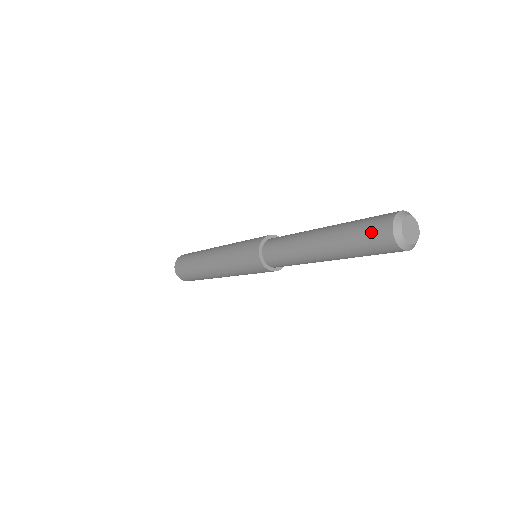
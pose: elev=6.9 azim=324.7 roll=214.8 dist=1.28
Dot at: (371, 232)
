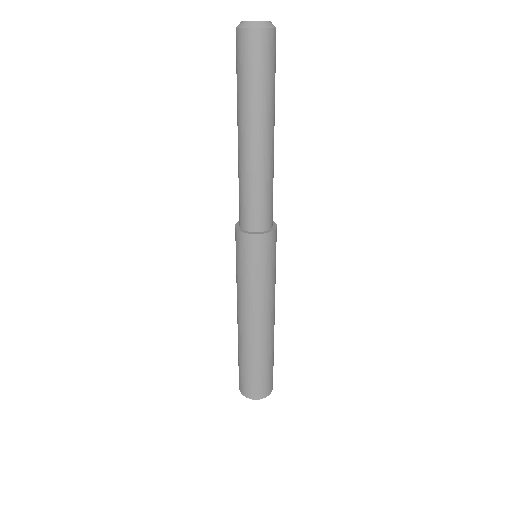
Dot at: (245, 58)
